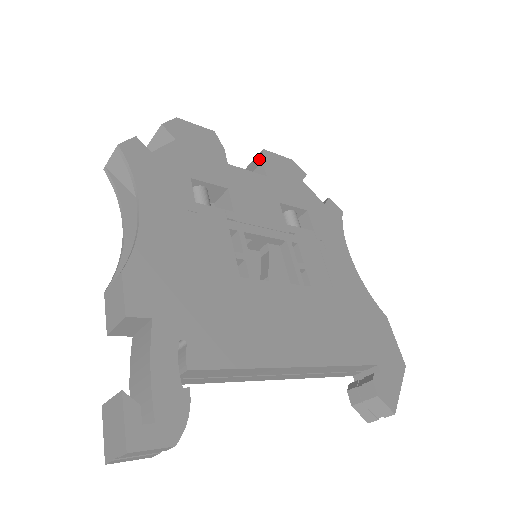
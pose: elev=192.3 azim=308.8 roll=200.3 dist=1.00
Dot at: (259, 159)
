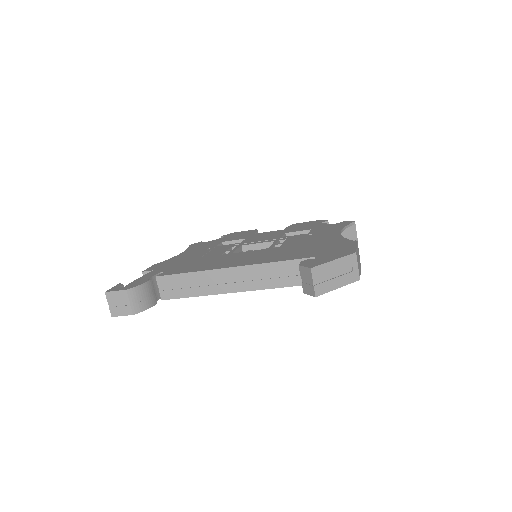
Dot at: occluded
